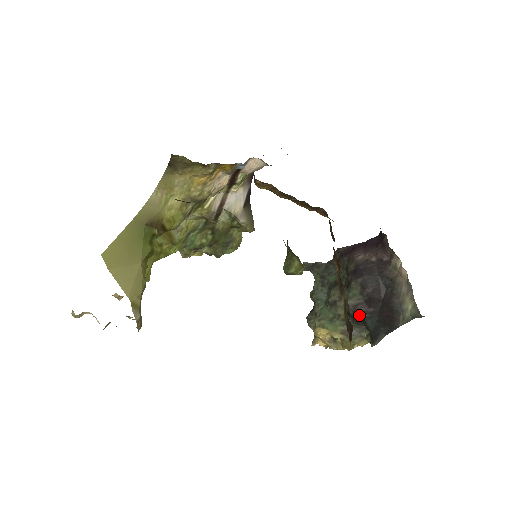
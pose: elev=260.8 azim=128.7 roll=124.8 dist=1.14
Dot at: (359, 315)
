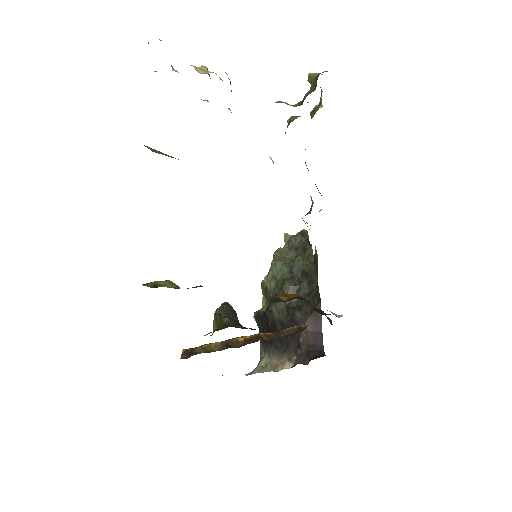
Dot at: (267, 313)
